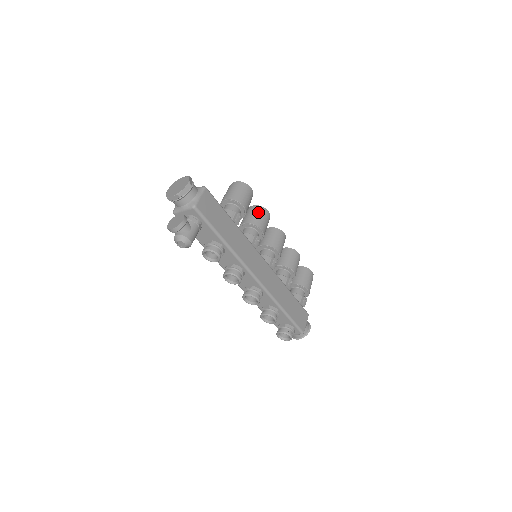
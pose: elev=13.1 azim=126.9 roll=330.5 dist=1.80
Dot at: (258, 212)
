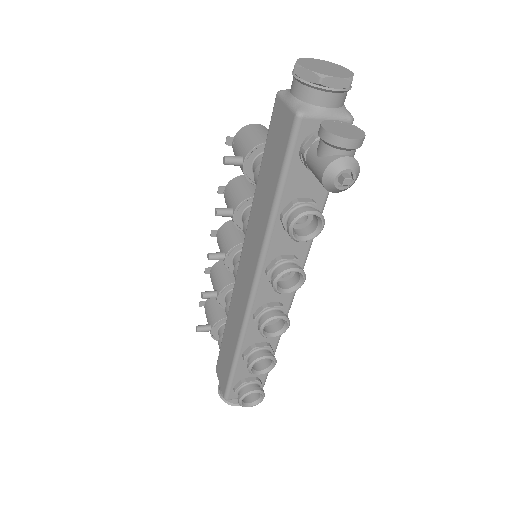
Dot at: occluded
